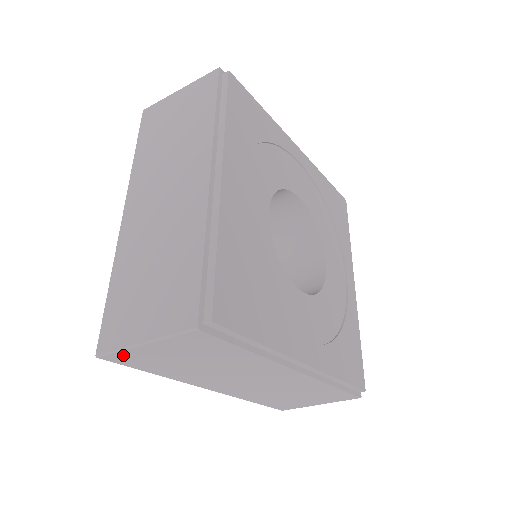
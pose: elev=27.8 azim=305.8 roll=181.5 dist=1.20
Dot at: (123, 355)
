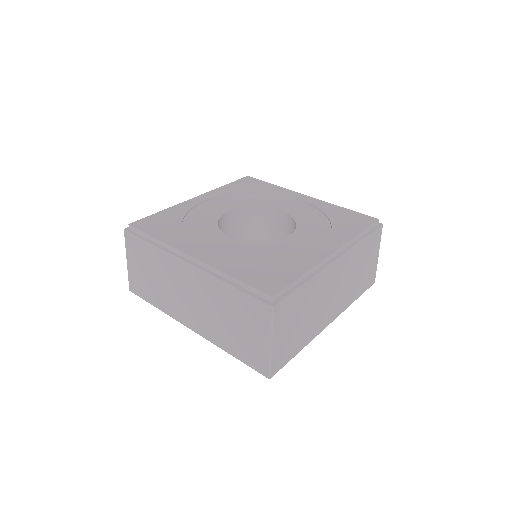
Dot at: (132, 281)
